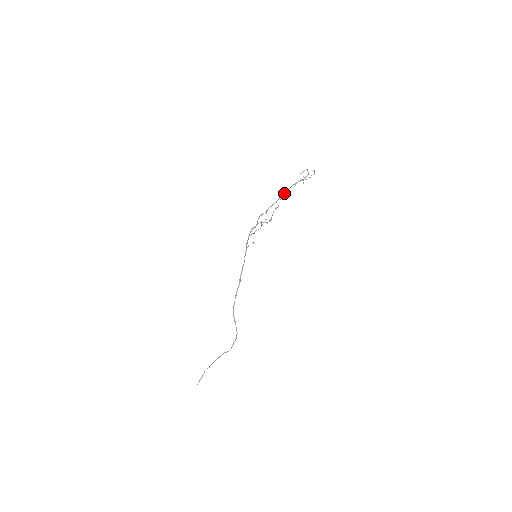
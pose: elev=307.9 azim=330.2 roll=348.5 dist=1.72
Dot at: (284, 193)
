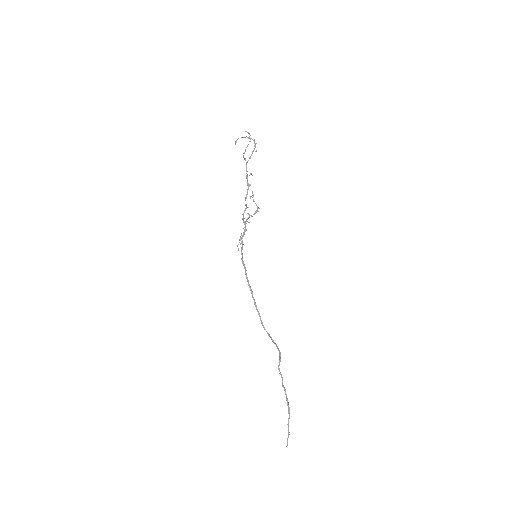
Dot at: (247, 176)
